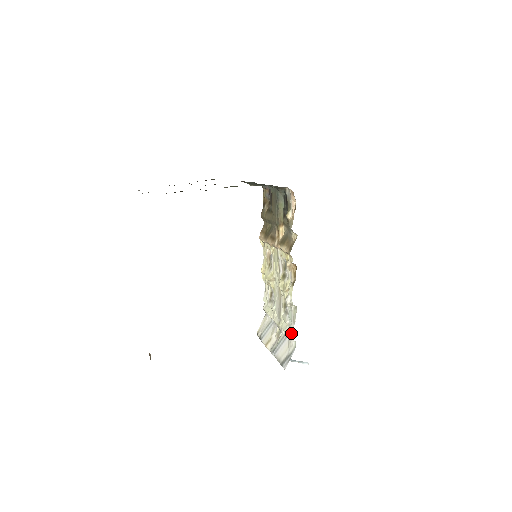
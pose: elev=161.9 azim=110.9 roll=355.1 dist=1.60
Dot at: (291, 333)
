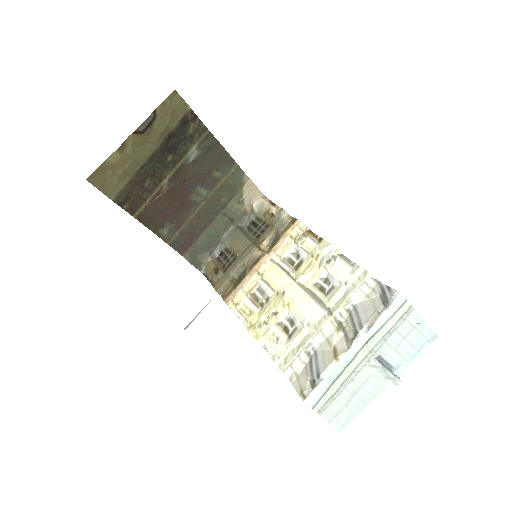
Dot at: (360, 278)
